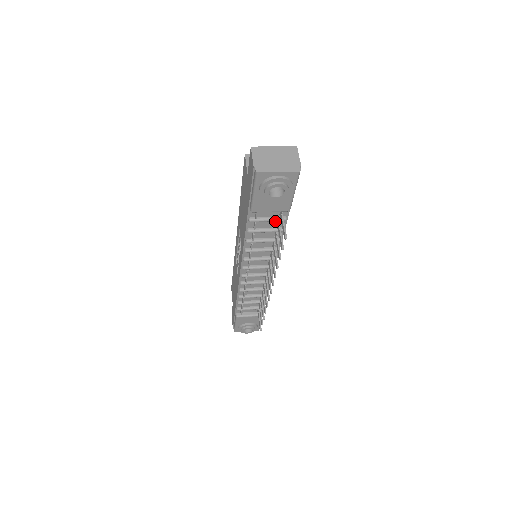
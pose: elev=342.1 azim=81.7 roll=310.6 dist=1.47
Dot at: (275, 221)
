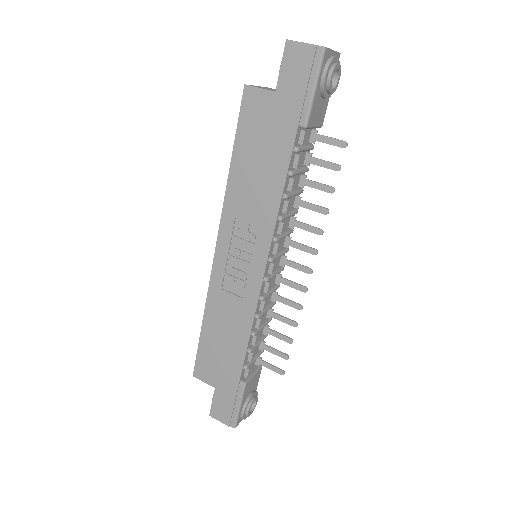
Dot at: (304, 154)
